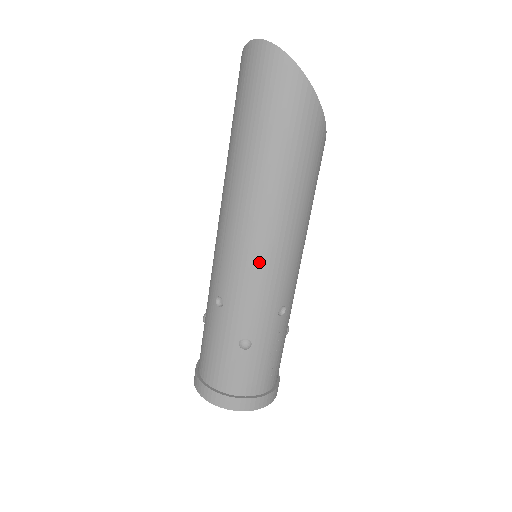
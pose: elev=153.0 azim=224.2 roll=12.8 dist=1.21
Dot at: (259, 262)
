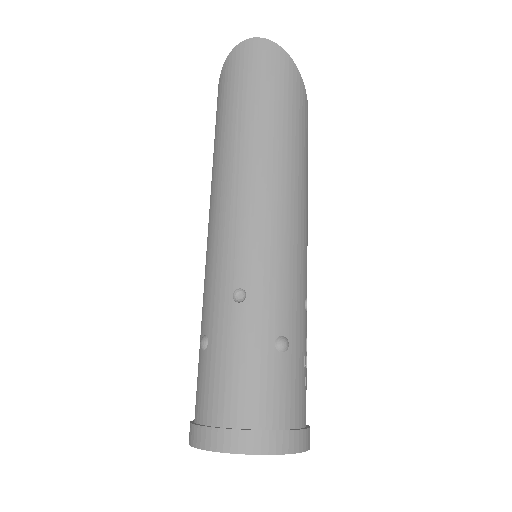
Dot at: (284, 235)
